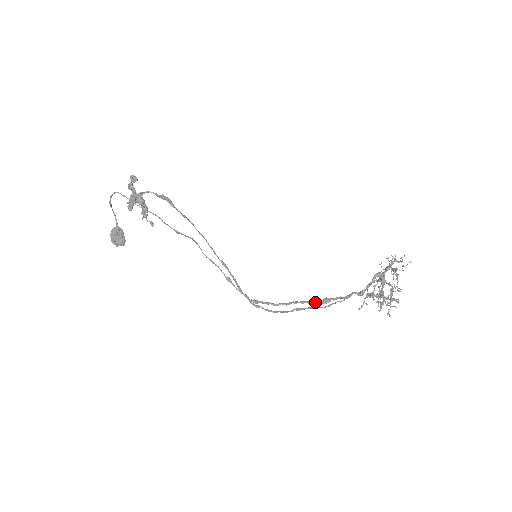
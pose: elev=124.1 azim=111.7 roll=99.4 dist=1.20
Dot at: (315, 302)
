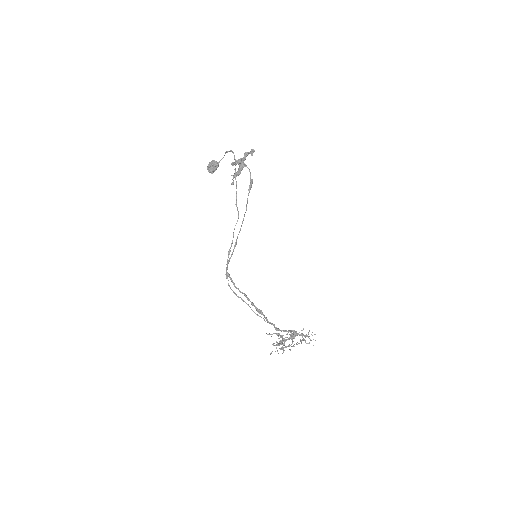
Dot at: (254, 306)
